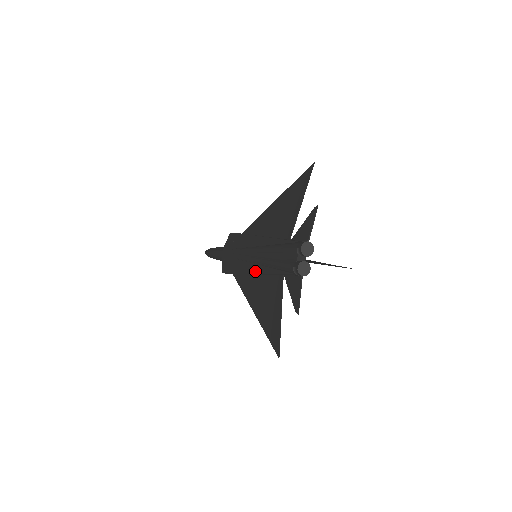
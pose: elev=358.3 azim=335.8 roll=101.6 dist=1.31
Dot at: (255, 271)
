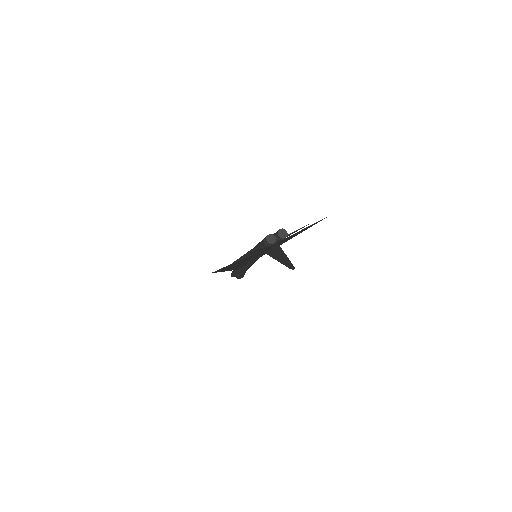
Dot at: occluded
